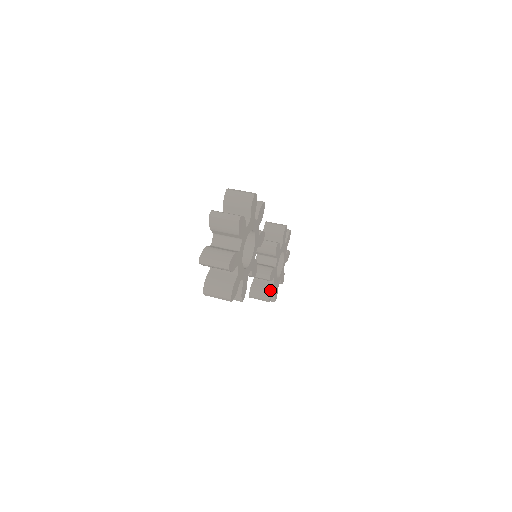
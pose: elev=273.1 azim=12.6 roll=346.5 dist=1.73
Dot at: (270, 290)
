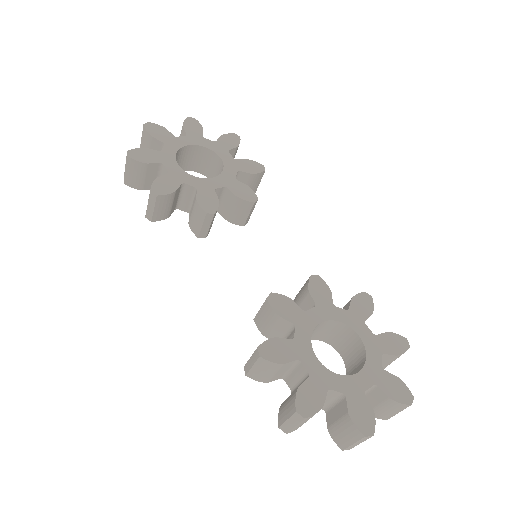
Dot at: (273, 338)
